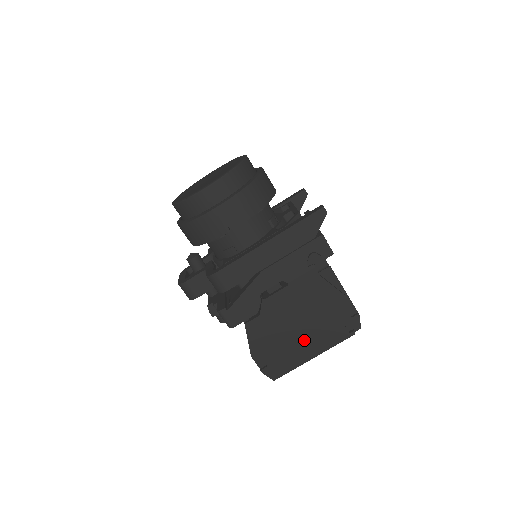
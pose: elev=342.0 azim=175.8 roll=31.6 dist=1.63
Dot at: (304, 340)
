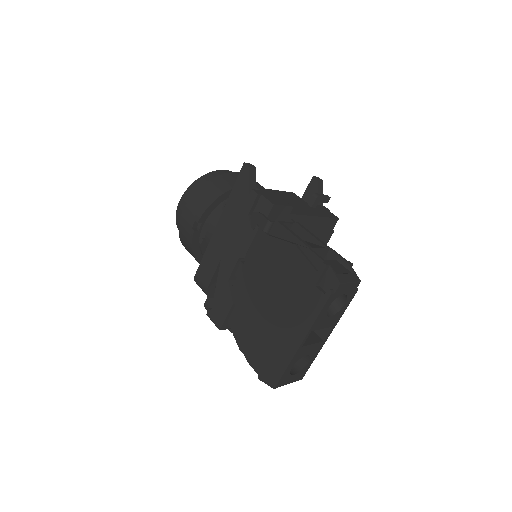
Dot at: (282, 322)
